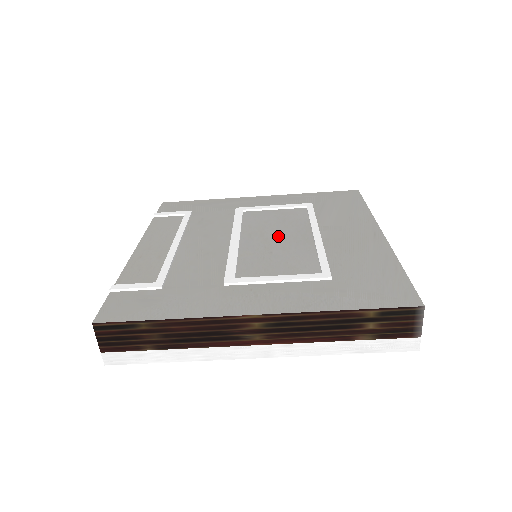
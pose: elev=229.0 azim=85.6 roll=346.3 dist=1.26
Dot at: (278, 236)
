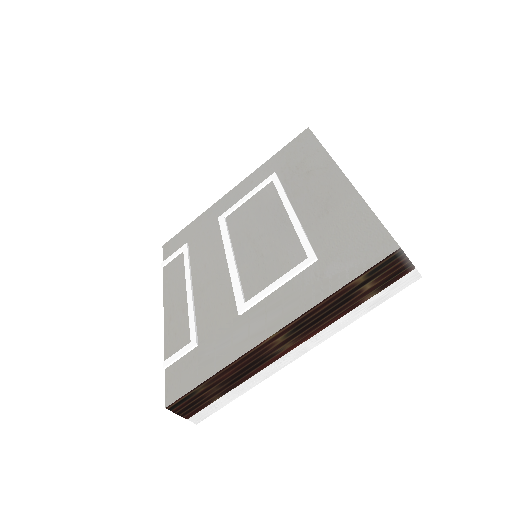
Dot at: (261, 232)
